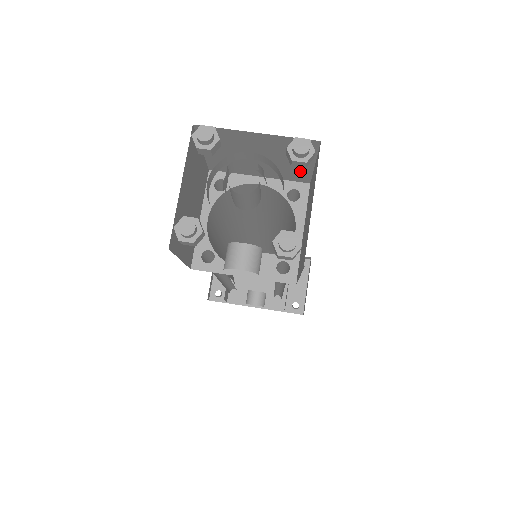
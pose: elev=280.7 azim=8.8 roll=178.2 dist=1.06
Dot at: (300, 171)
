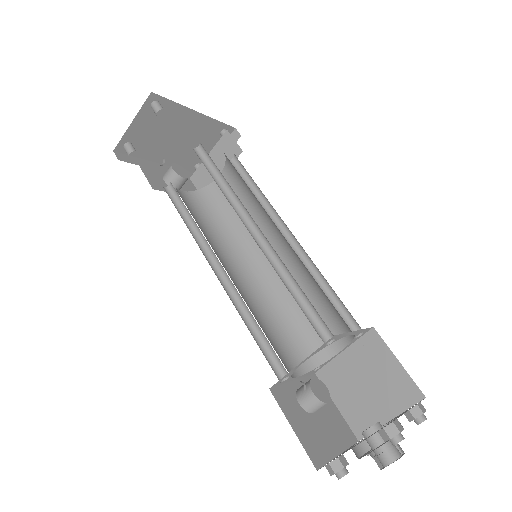
Dot at: occluded
